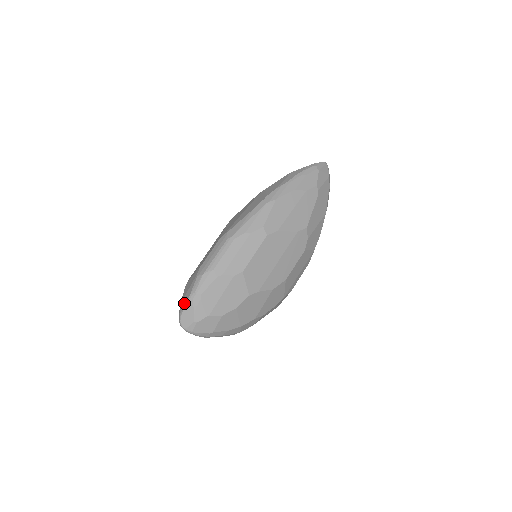
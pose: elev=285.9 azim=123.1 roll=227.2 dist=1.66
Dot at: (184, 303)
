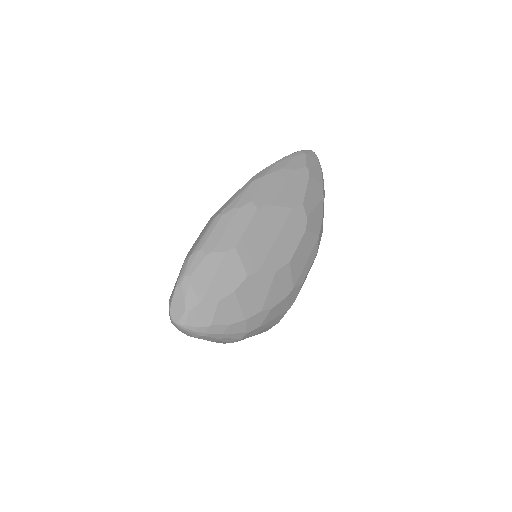
Dot at: (172, 293)
